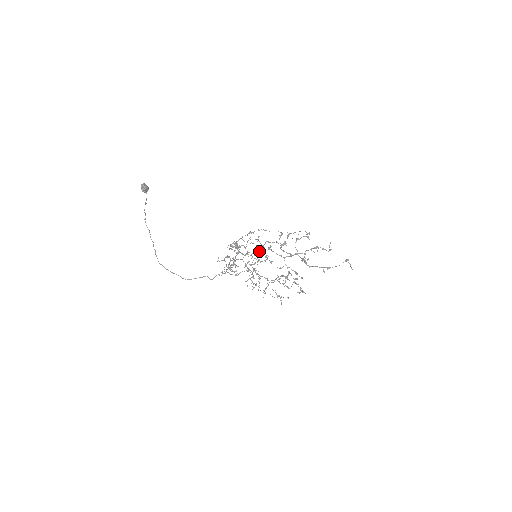
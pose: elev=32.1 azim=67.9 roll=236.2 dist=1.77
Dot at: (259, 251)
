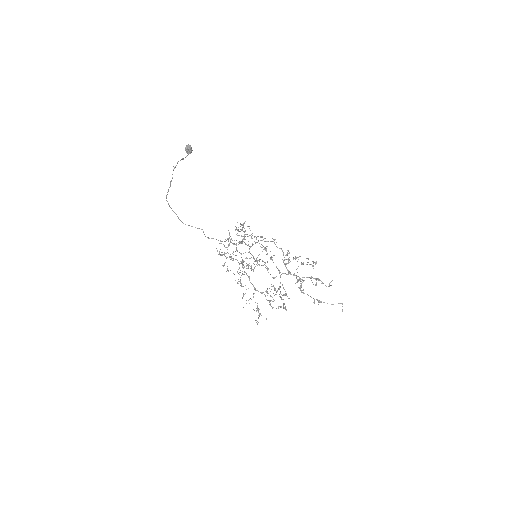
Dot at: occluded
